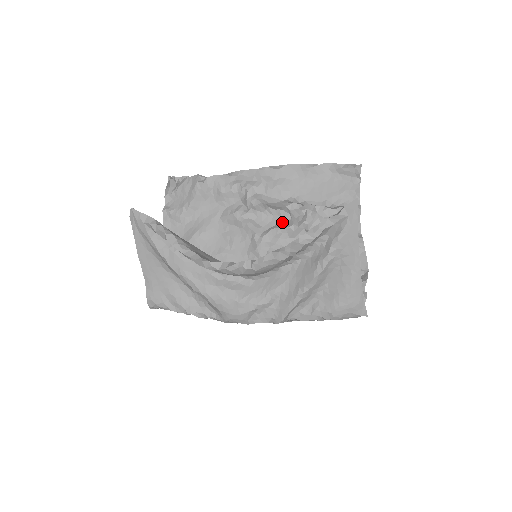
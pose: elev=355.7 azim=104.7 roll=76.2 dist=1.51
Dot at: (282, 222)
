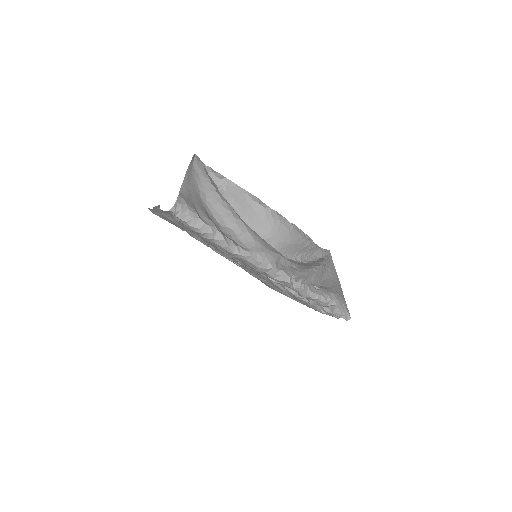
Dot at: occluded
